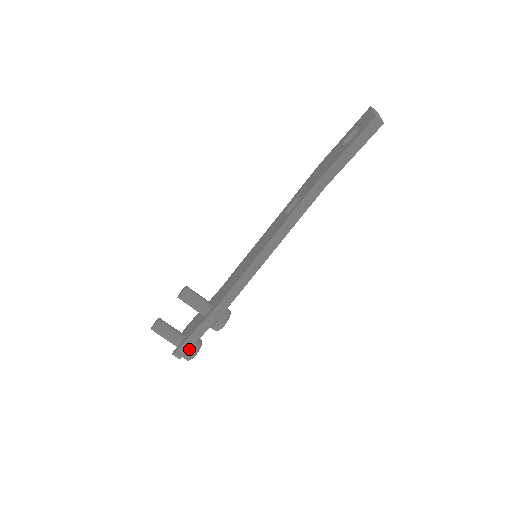
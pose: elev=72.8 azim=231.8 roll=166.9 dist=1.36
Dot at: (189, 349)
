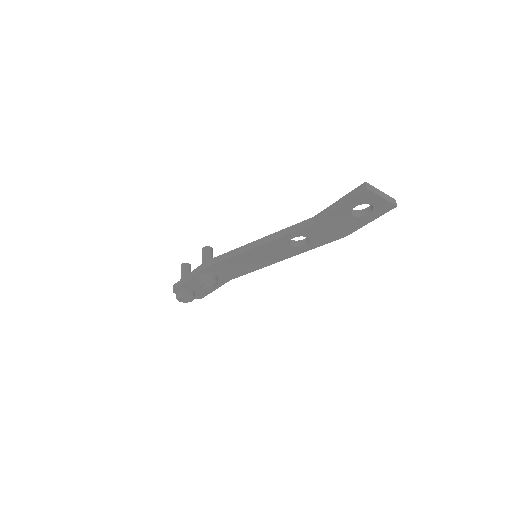
Dot at: (182, 290)
